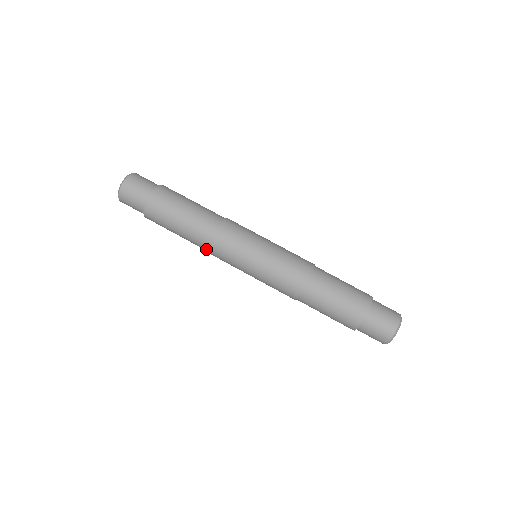
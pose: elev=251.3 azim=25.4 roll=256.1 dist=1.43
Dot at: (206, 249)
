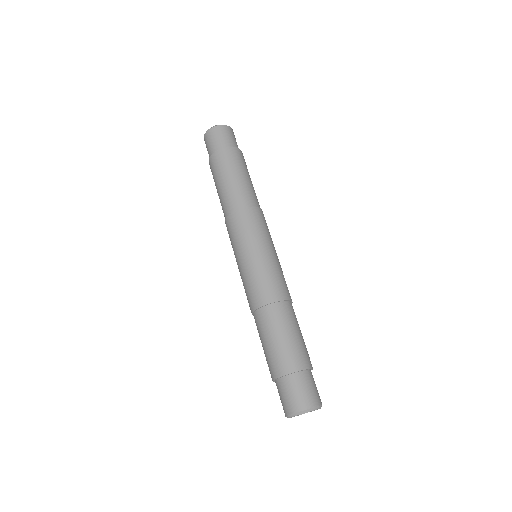
Dot at: occluded
